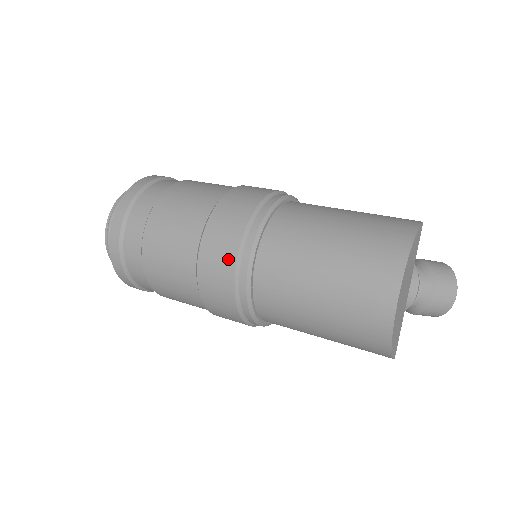
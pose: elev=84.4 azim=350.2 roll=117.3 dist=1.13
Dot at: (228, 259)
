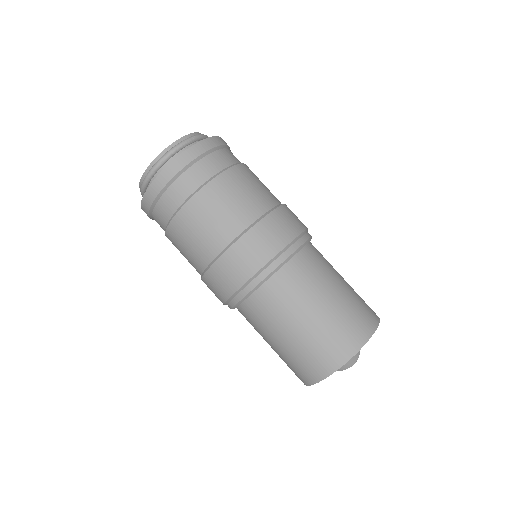
Dot at: (260, 259)
